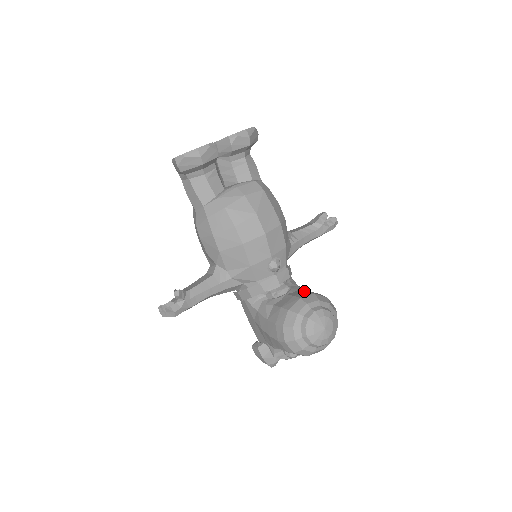
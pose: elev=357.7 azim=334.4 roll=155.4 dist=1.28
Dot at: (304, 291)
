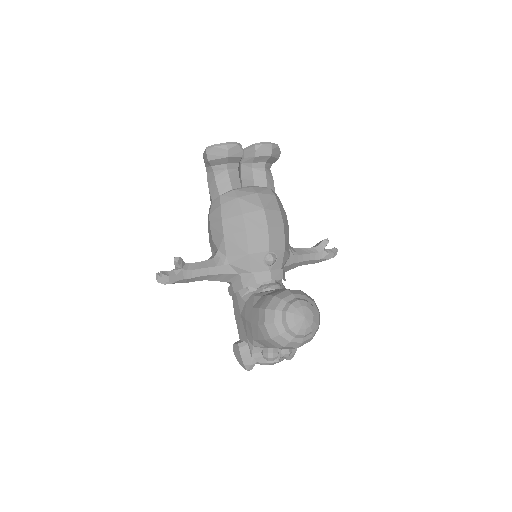
Dot at: occluded
